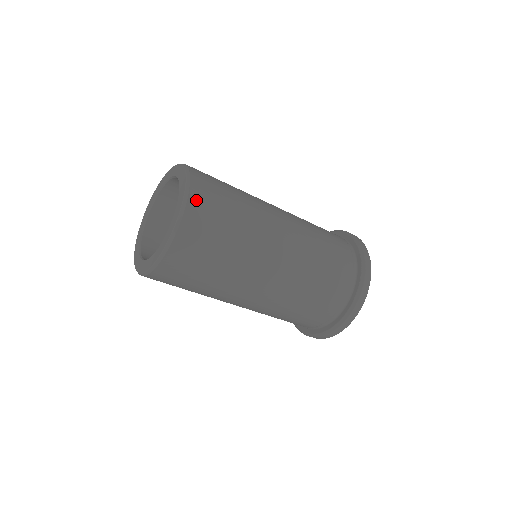
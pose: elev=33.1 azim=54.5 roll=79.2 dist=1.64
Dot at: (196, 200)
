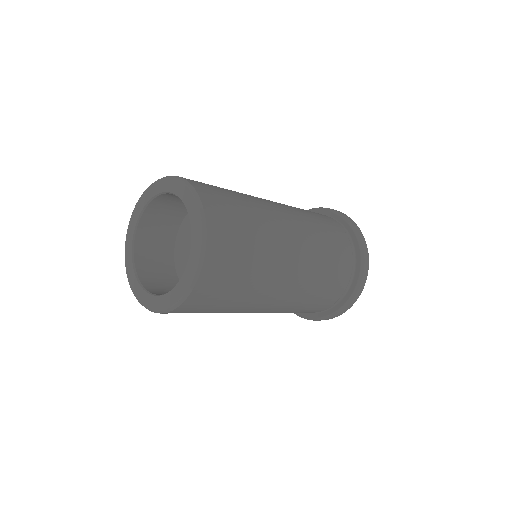
Dot at: (201, 290)
